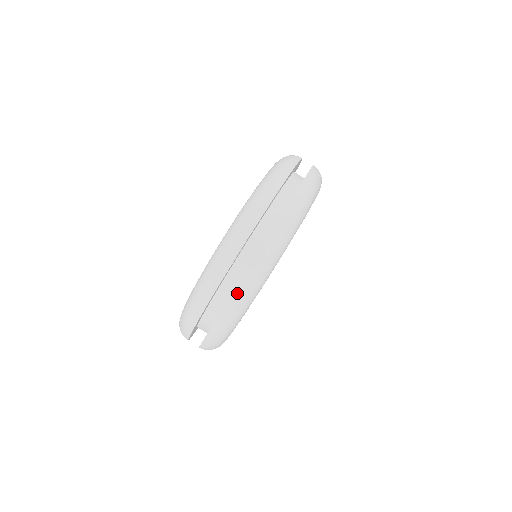
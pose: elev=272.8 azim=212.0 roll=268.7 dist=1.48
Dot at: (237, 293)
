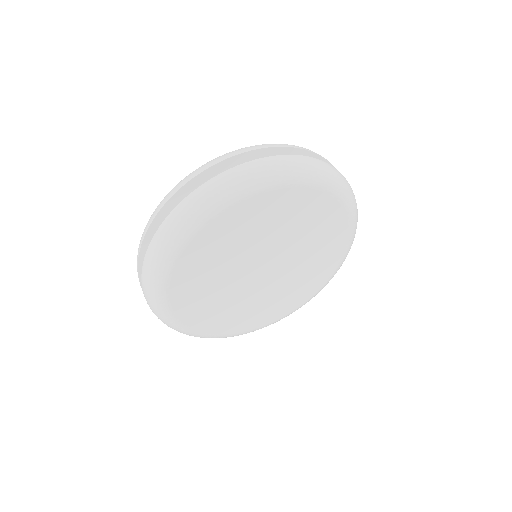
Dot at: (158, 234)
